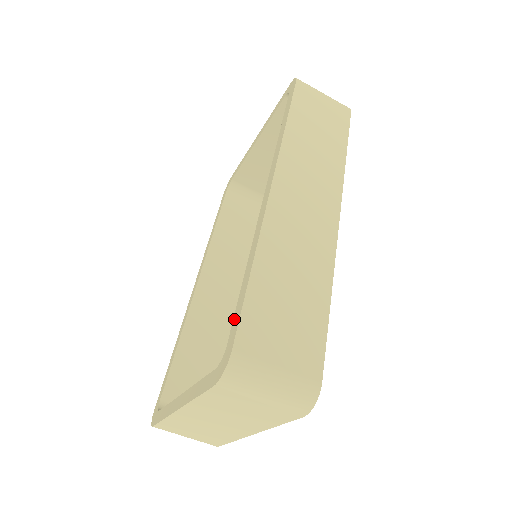
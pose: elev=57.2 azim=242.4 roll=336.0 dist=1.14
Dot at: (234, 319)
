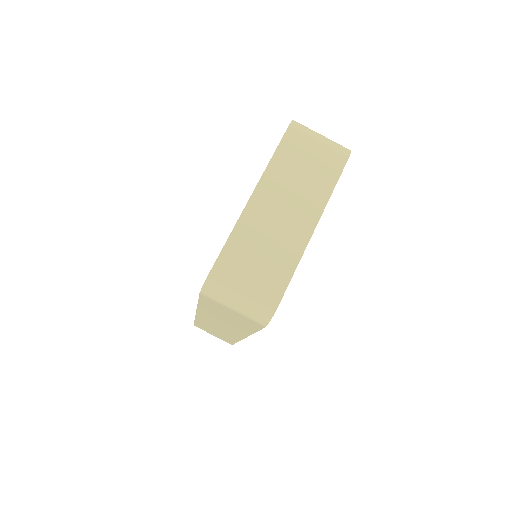
Dot at: occluded
